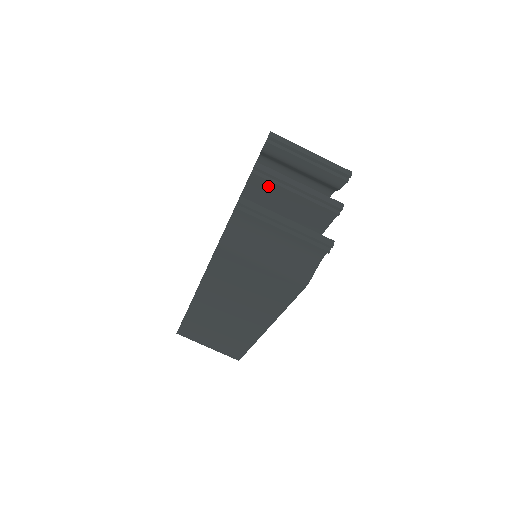
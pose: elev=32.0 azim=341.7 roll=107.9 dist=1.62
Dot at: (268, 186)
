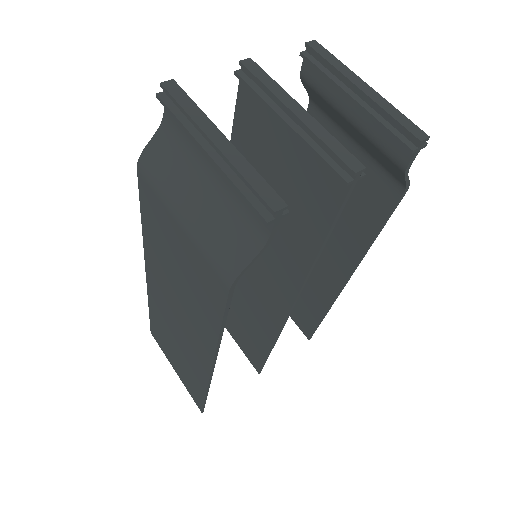
Dot at: (259, 108)
